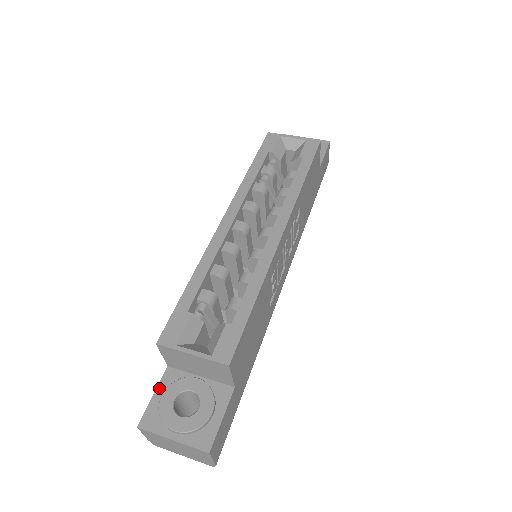
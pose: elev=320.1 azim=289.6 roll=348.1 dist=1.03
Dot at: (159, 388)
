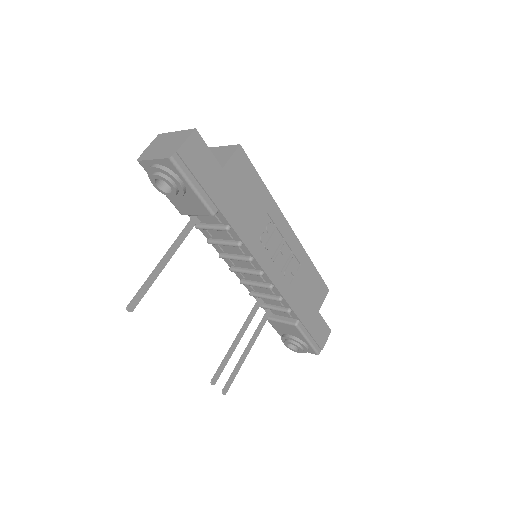
Dot at: occluded
